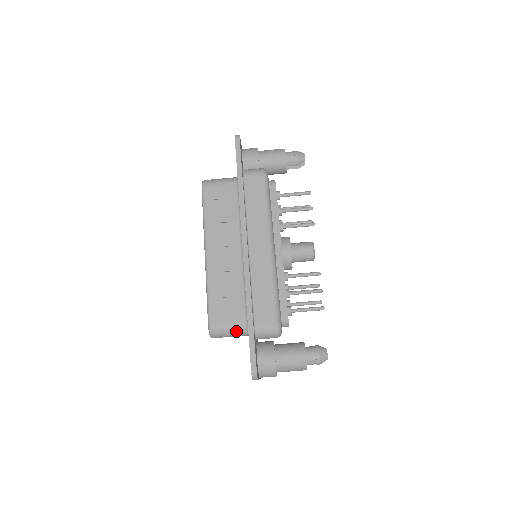
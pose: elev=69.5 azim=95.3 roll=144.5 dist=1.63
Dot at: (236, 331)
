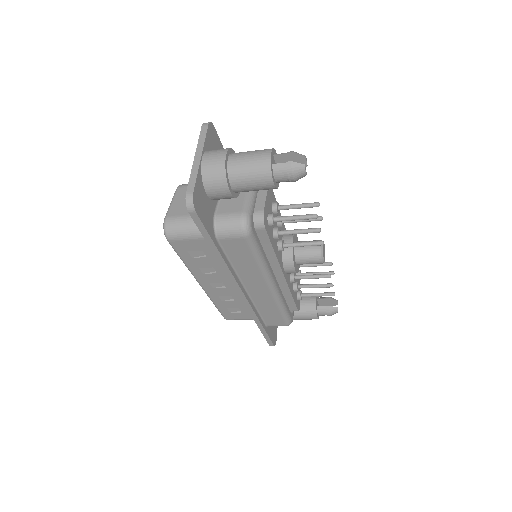
Dot at: occluded
